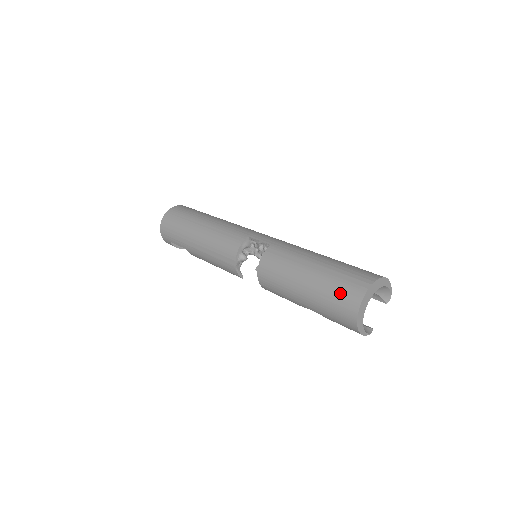
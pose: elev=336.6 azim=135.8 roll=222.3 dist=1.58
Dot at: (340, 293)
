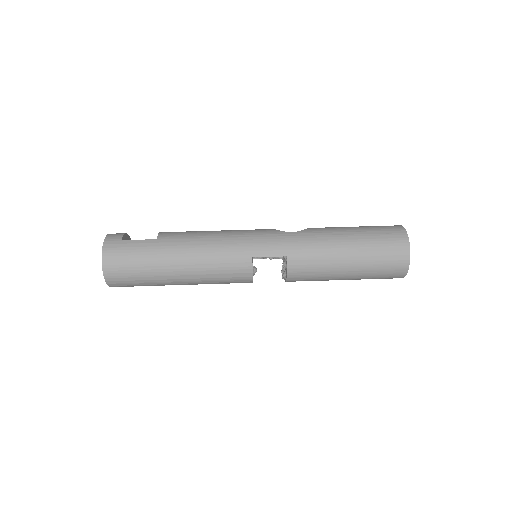
Dot at: (386, 272)
